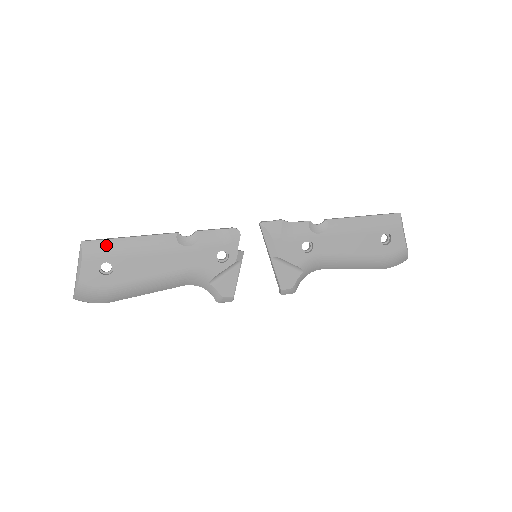
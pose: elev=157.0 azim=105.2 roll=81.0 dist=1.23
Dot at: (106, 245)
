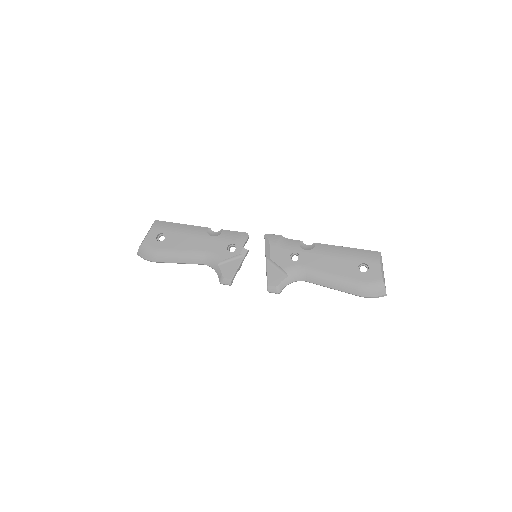
Dot at: (167, 225)
